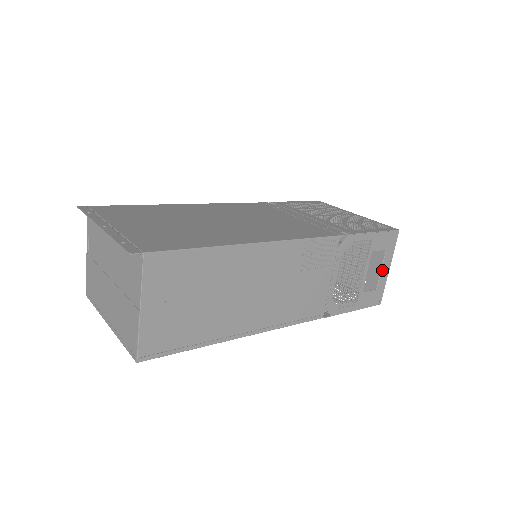
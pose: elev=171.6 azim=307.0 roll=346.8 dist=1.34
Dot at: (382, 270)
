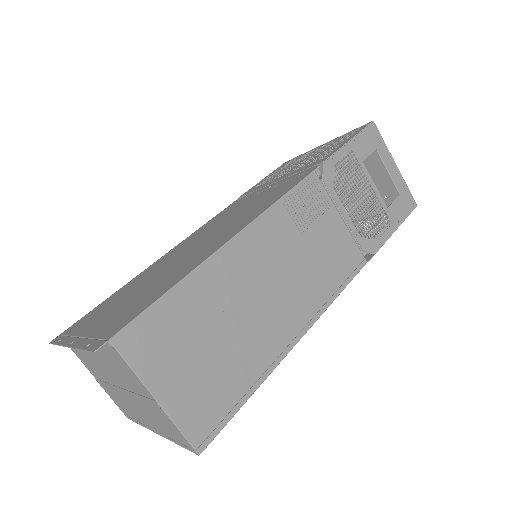
Dot at: (389, 172)
